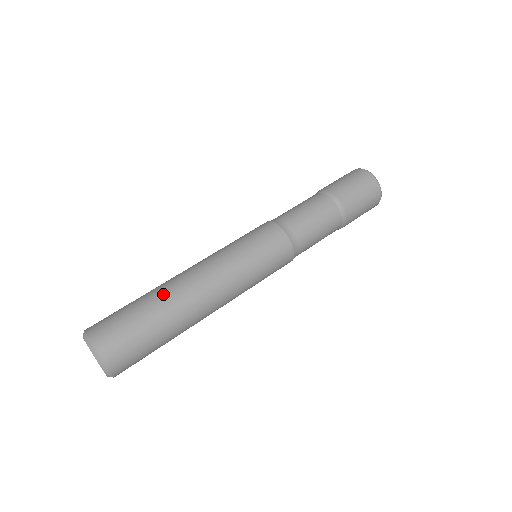
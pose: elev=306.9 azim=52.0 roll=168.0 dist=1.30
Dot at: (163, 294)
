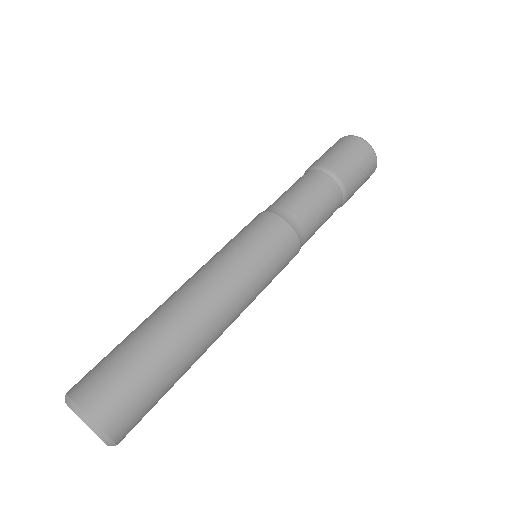
Dot at: (154, 322)
